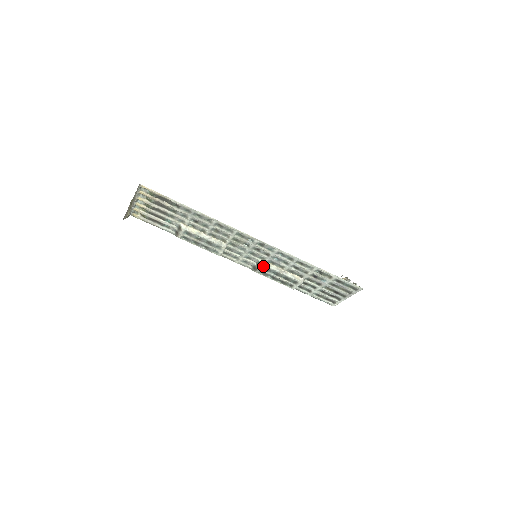
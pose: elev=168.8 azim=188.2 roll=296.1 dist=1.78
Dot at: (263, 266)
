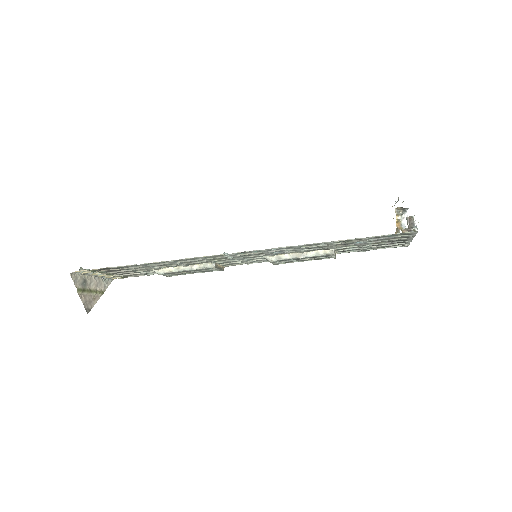
Dot at: (273, 262)
